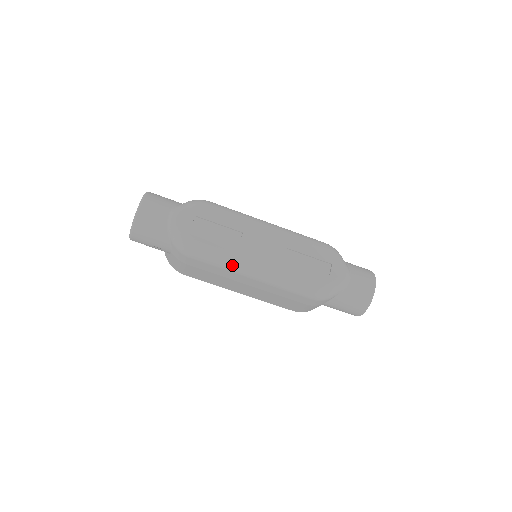
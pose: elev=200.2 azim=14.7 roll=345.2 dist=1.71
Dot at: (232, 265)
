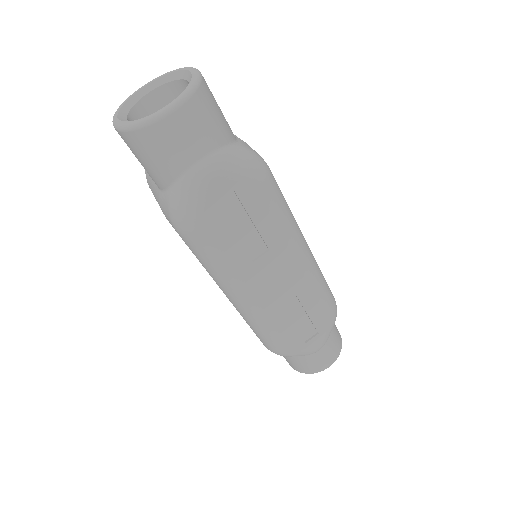
Dot at: (220, 278)
